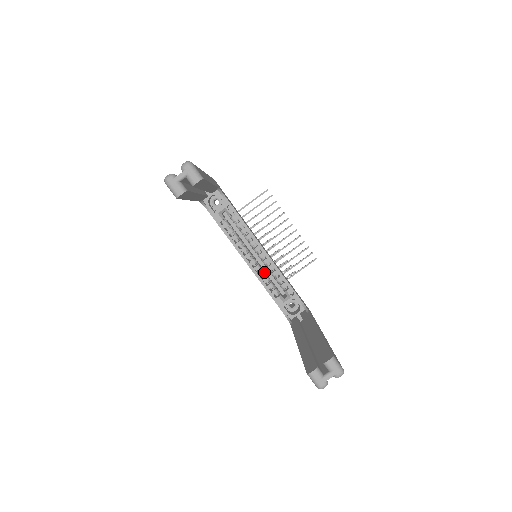
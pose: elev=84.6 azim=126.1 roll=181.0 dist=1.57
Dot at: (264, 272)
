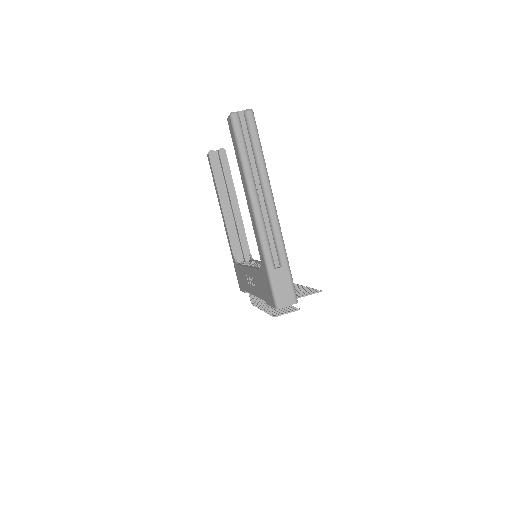
Dot at: occluded
